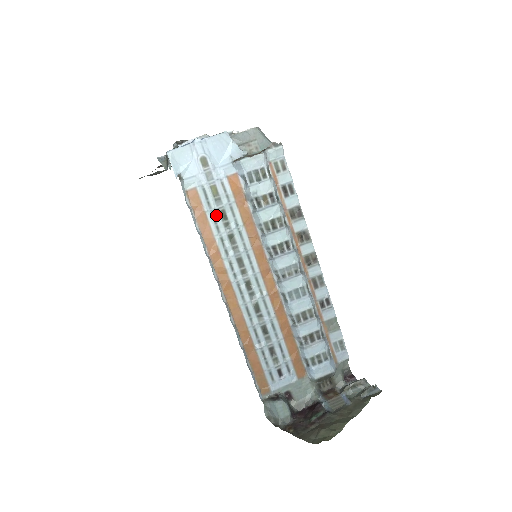
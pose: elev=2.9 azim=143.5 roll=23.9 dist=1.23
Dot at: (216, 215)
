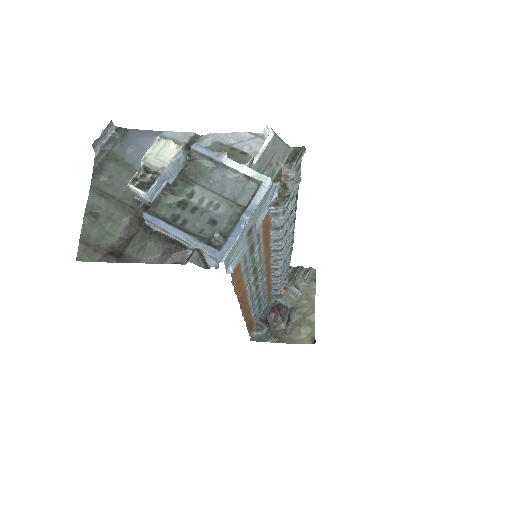
Dot at: (249, 266)
